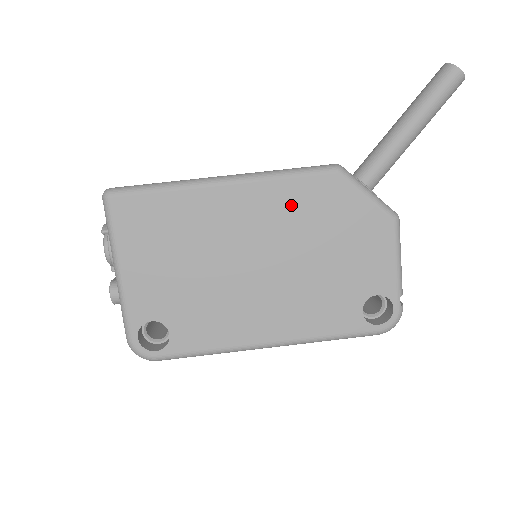
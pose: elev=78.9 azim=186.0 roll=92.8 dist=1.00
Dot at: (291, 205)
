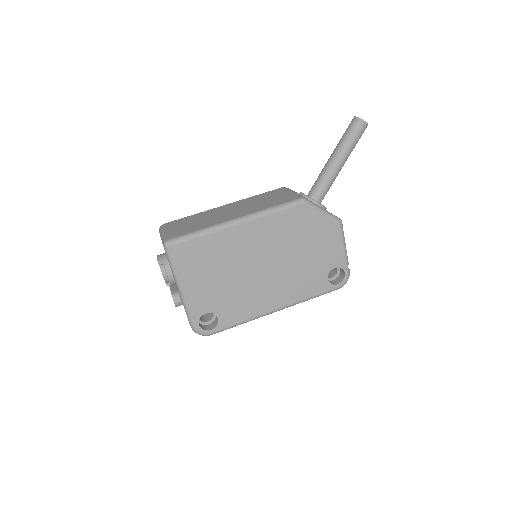
Dot at: (280, 228)
